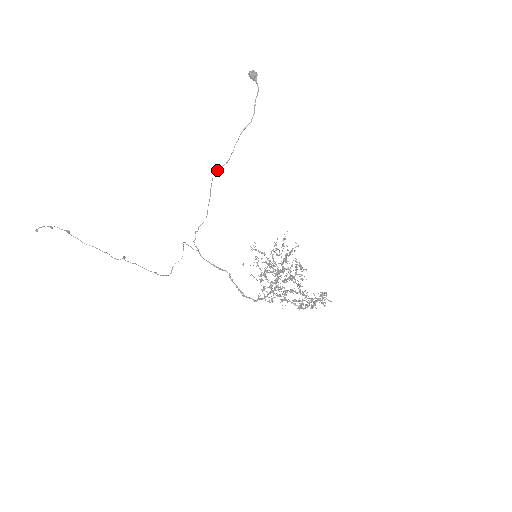
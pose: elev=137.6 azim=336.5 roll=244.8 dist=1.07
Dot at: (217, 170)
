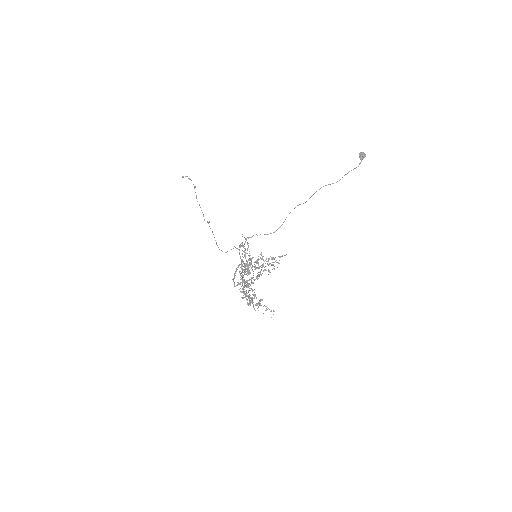
Dot at: (298, 205)
